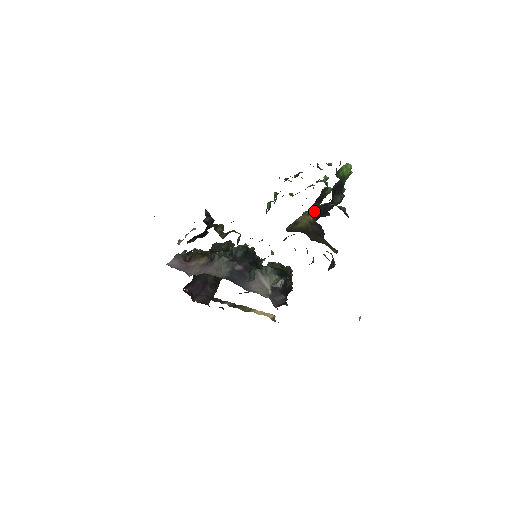
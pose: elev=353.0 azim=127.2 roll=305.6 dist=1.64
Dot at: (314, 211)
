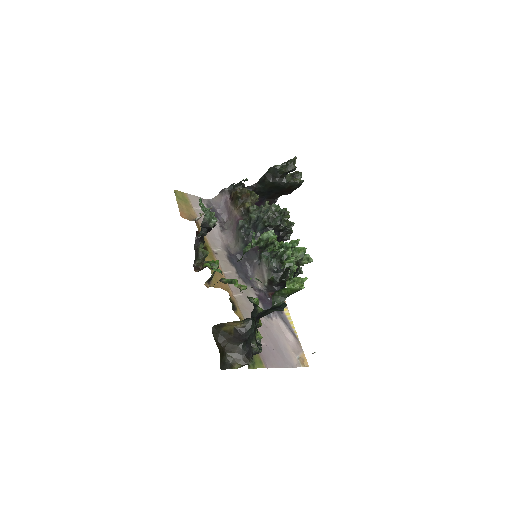
Dot at: (241, 321)
